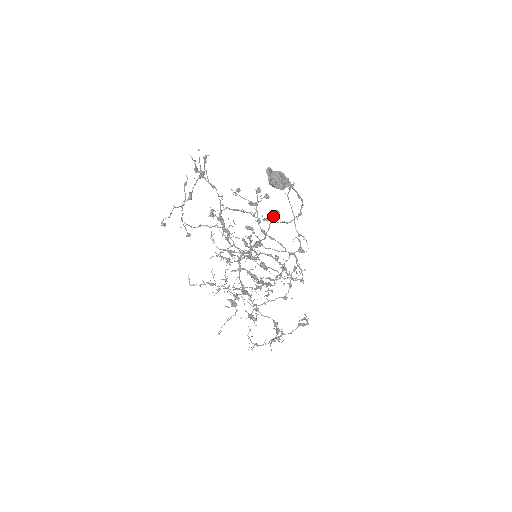
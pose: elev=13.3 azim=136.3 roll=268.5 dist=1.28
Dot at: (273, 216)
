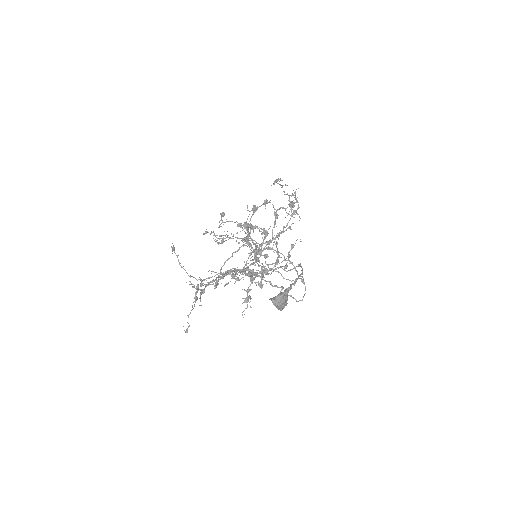
Dot at: occluded
